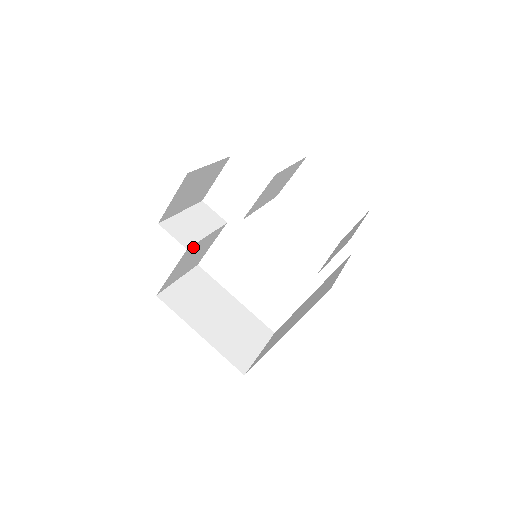
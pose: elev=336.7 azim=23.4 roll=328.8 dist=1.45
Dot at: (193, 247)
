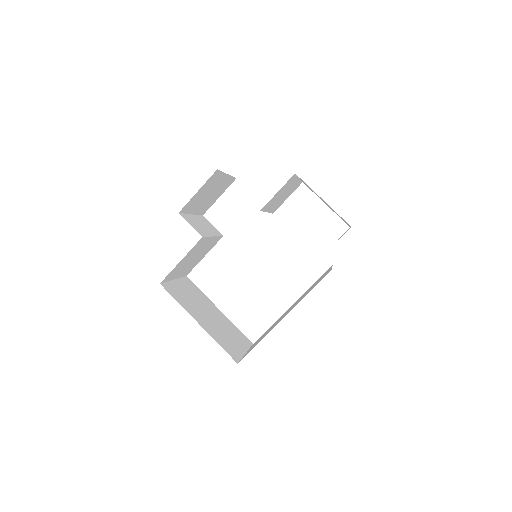
Dot at: (203, 240)
